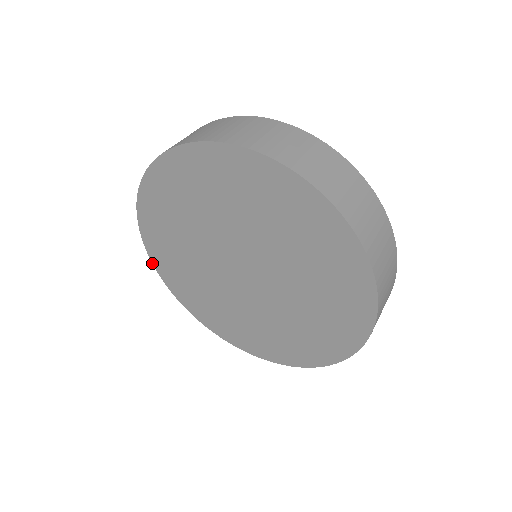
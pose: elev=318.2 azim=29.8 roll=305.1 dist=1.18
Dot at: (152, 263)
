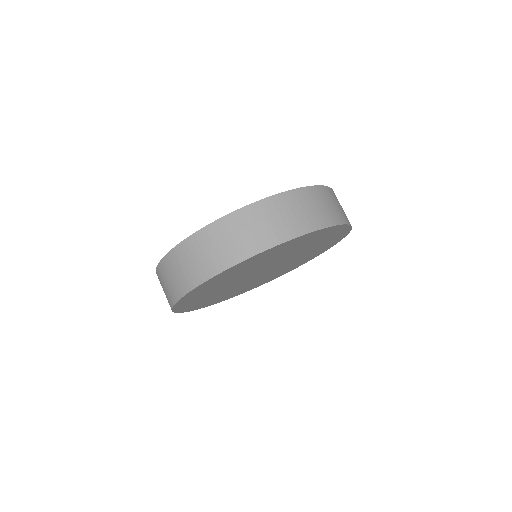
Dot at: occluded
